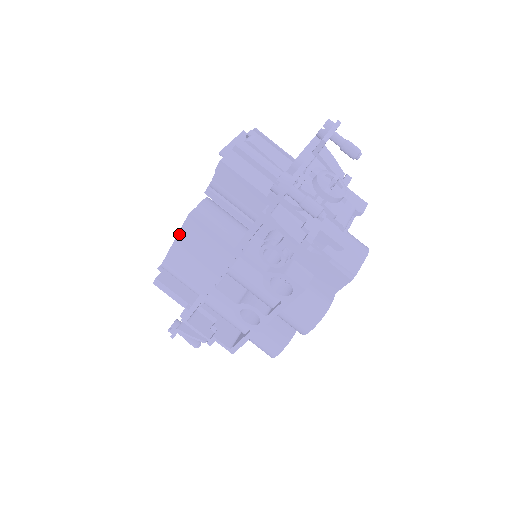
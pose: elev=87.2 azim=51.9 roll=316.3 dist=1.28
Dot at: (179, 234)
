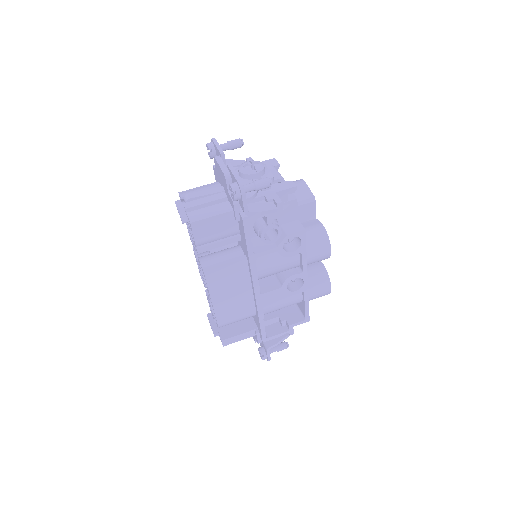
Dot at: (210, 293)
